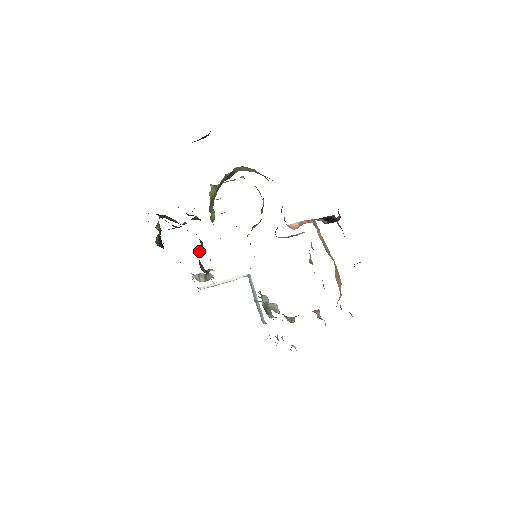
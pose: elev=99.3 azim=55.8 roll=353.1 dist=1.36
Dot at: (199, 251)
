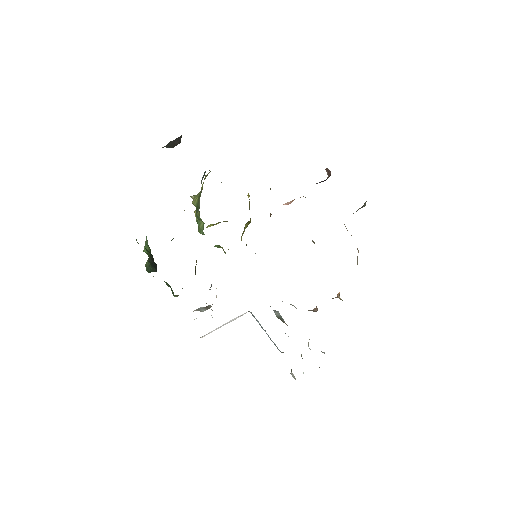
Dot at: occluded
